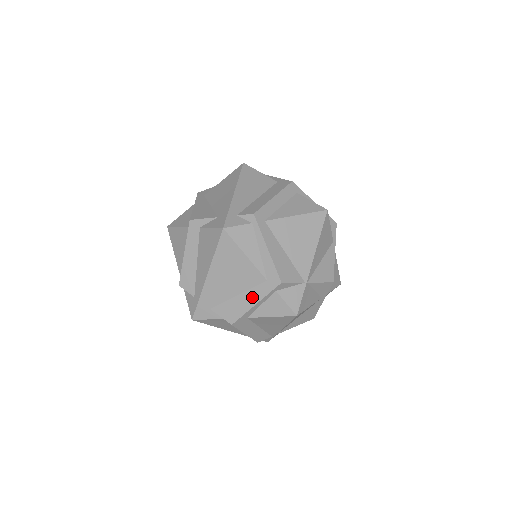
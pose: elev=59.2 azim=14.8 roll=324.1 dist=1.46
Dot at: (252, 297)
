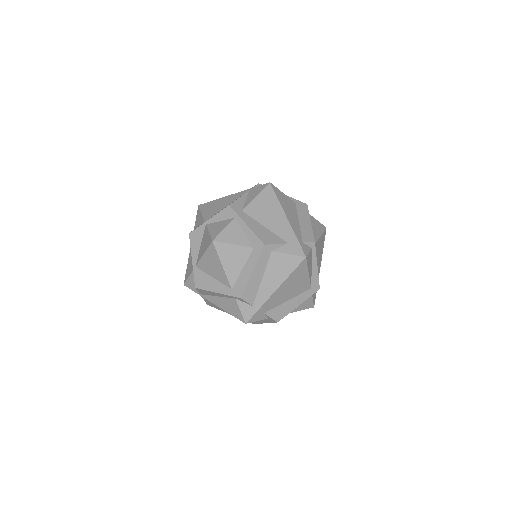
Dot at: (298, 301)
